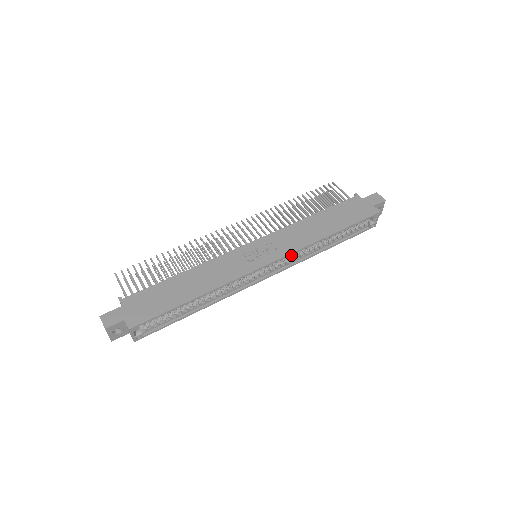
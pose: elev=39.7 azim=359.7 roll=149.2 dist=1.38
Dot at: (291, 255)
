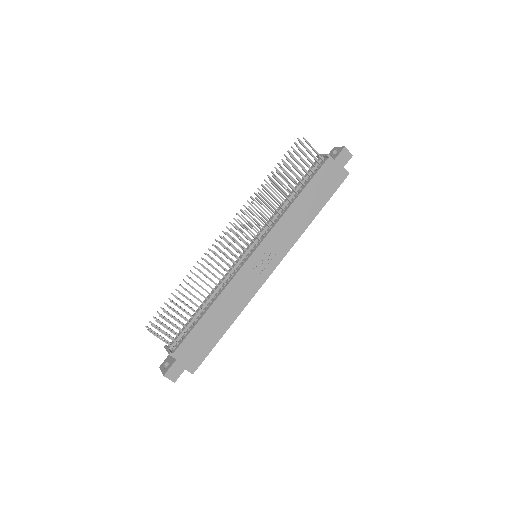
Dot at: occluded
